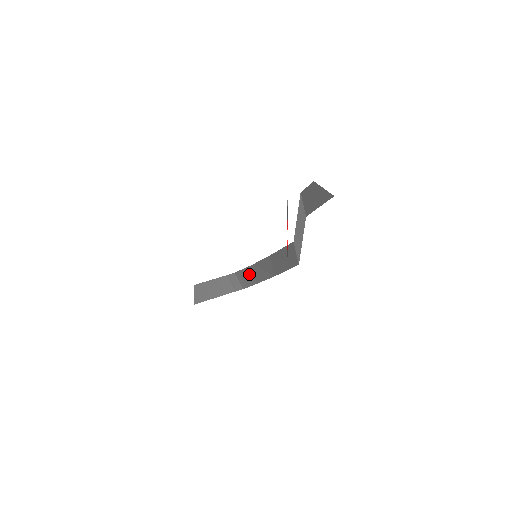
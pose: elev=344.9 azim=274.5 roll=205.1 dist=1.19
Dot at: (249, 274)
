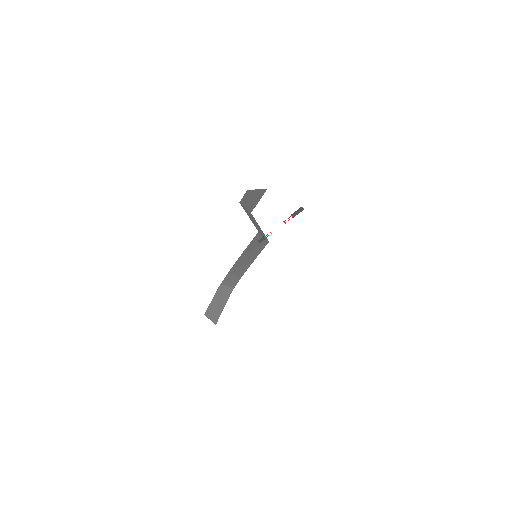
Dot at: (232, 276)
